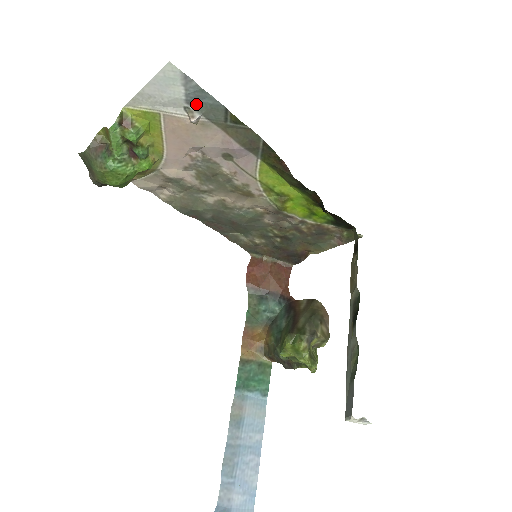
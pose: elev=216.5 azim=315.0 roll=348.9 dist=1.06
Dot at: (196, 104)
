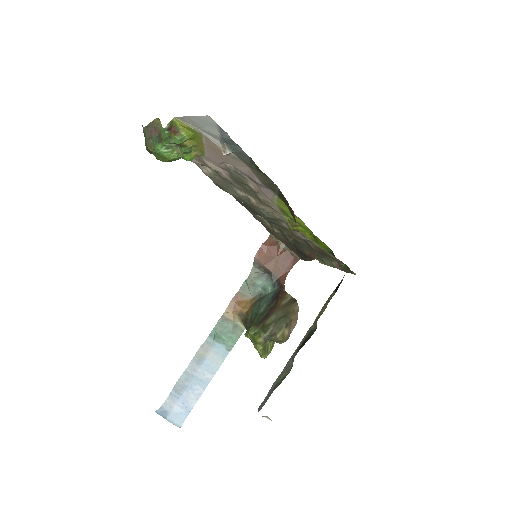
Dot at: (229, 144)
